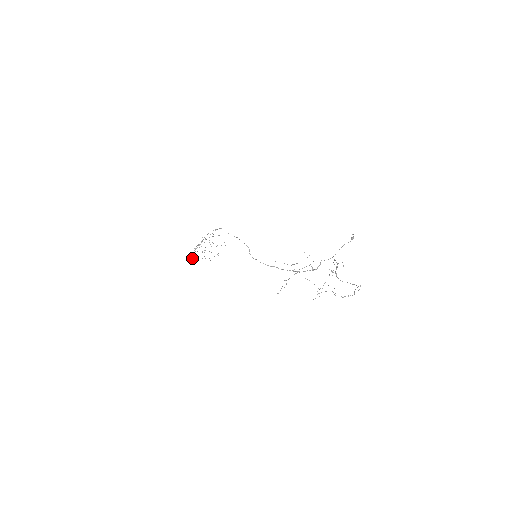
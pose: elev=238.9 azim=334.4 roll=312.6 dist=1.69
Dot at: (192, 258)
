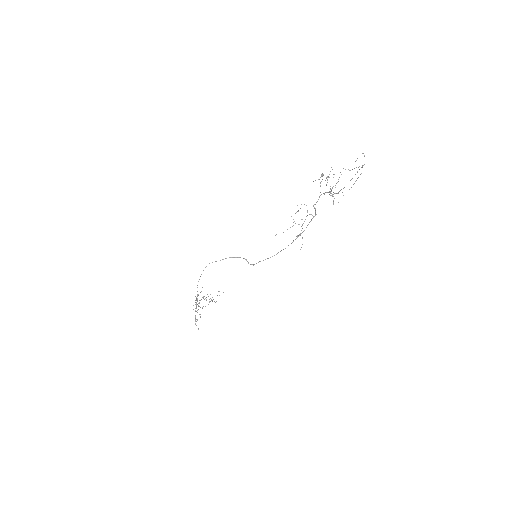
Dot at: (198, 329)
